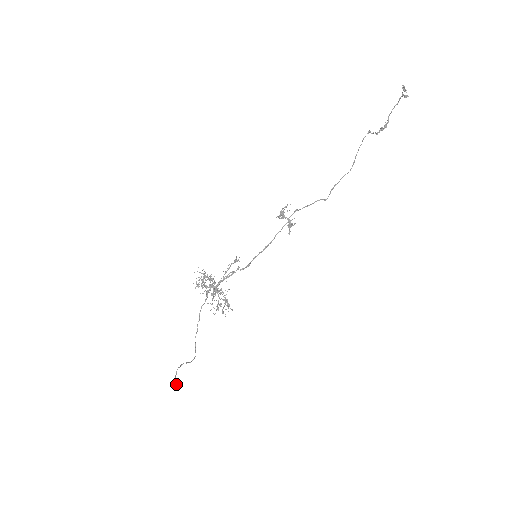
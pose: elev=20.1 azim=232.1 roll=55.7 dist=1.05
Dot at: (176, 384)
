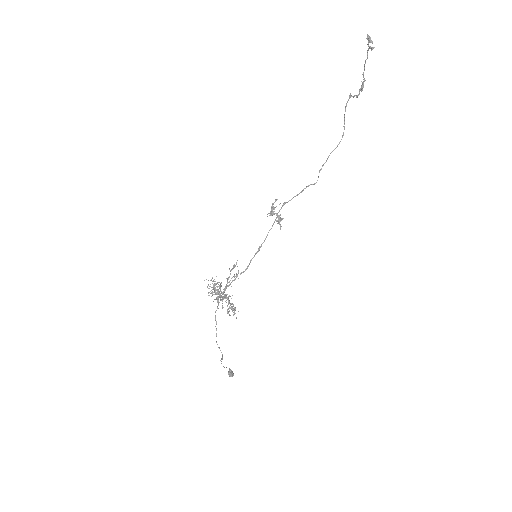
Dot at: (230, 373)
